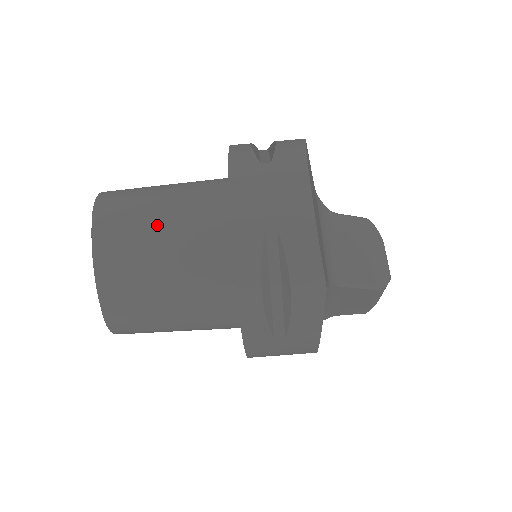
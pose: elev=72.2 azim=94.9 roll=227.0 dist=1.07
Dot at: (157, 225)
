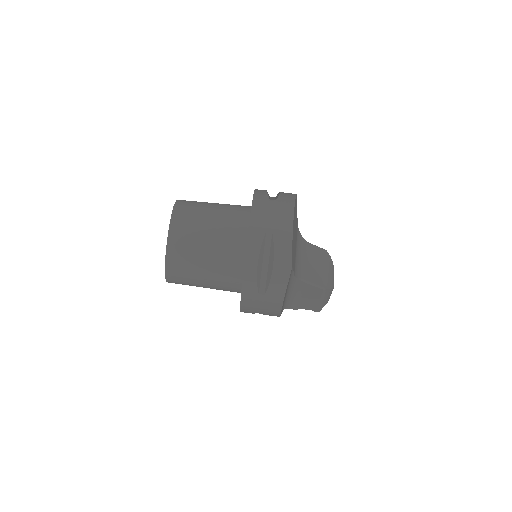
Dot at: (207, 221)
